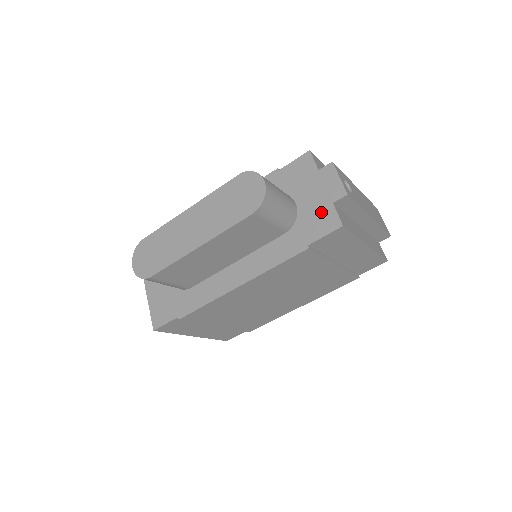
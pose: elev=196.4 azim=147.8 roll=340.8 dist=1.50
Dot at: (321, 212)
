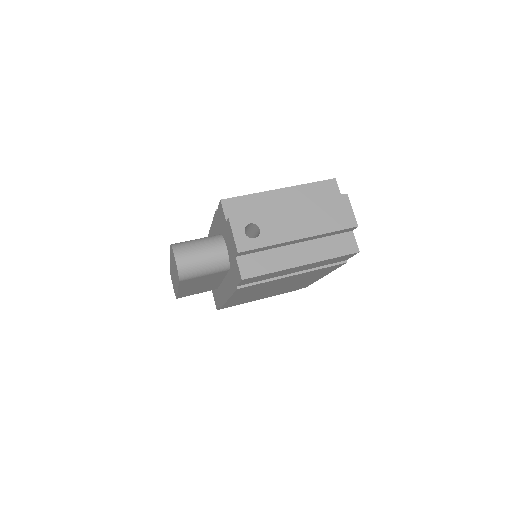
Dot at: (234, 262)
